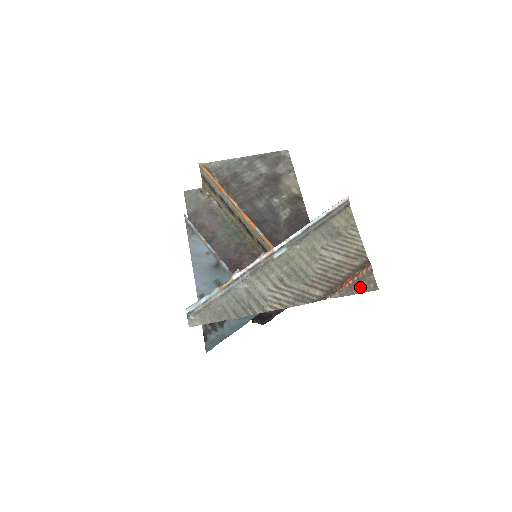
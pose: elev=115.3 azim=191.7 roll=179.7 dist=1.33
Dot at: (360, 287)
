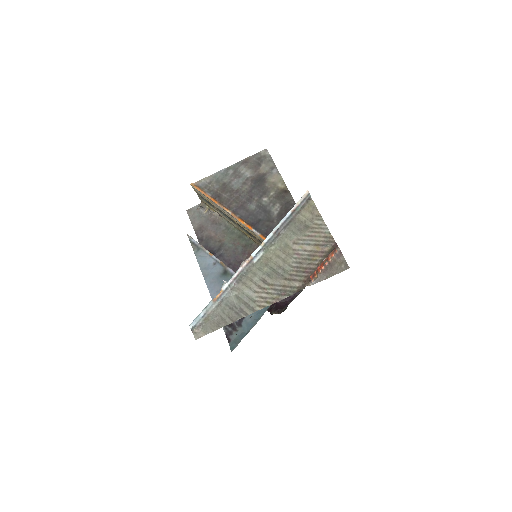
Dot at: (333, 270)
